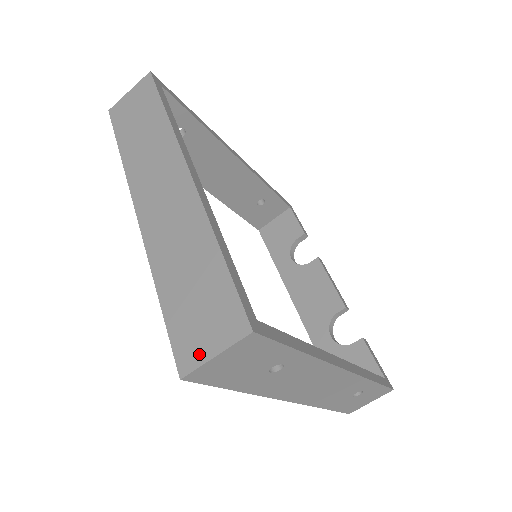
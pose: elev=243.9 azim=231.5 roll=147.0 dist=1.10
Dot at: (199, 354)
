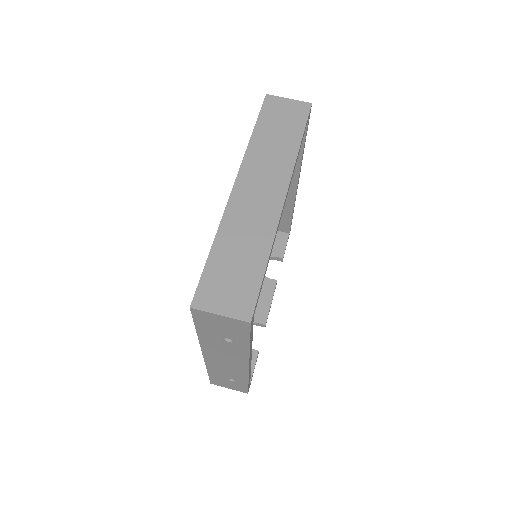
Dot at: (212, 305)
